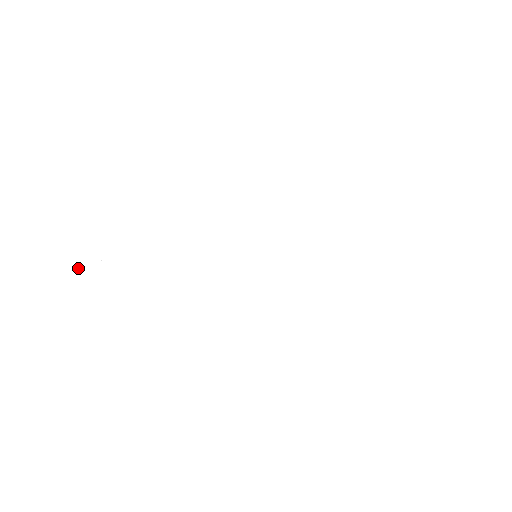
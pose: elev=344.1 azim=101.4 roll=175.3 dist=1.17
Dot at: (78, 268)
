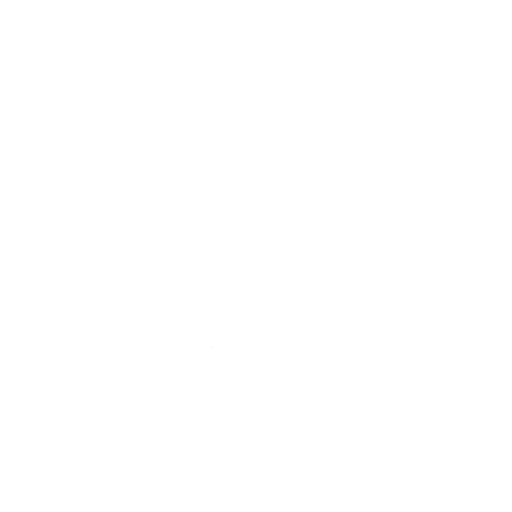
Dot at: occluded
